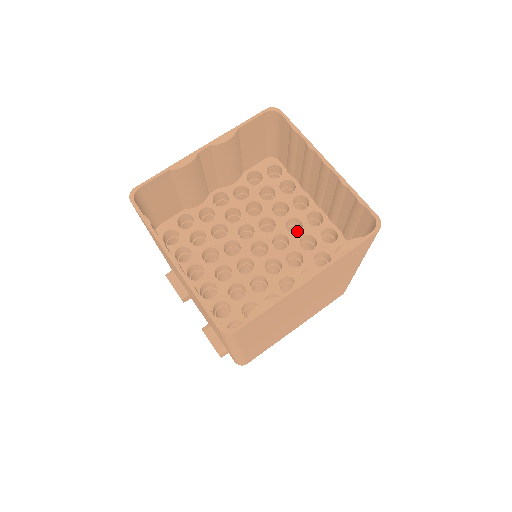
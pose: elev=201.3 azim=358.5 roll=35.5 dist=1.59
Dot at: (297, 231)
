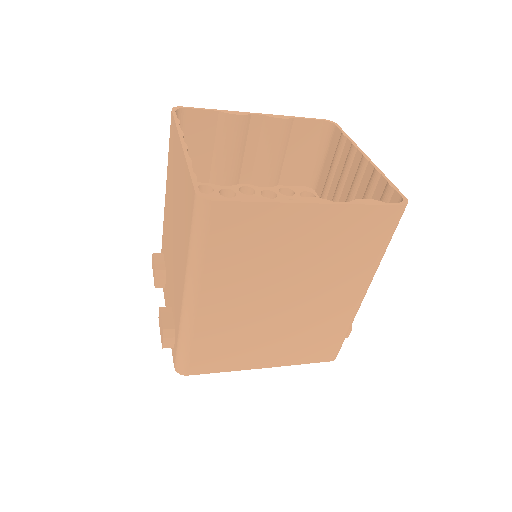
Dot at: occluded
